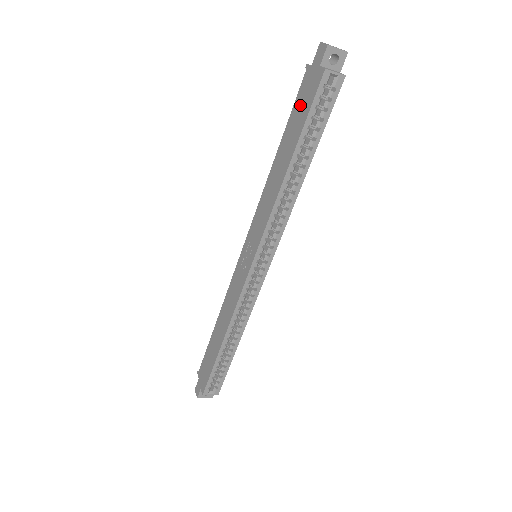
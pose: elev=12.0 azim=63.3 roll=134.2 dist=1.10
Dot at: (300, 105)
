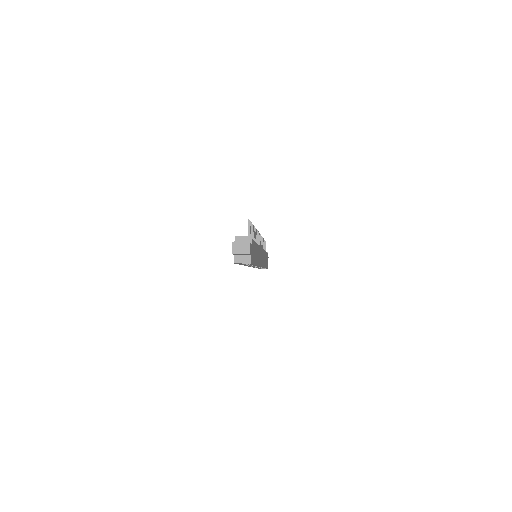
Dot at: occluded
